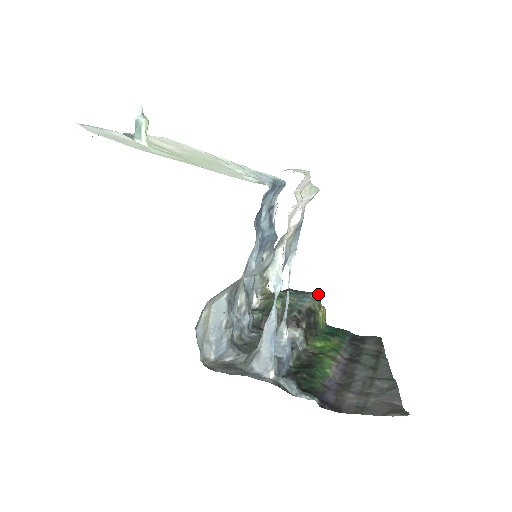
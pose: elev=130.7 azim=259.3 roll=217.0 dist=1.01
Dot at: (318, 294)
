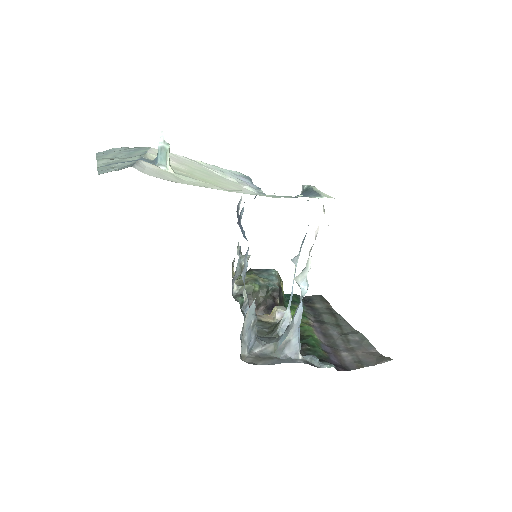
Dot at: (275, 270)
